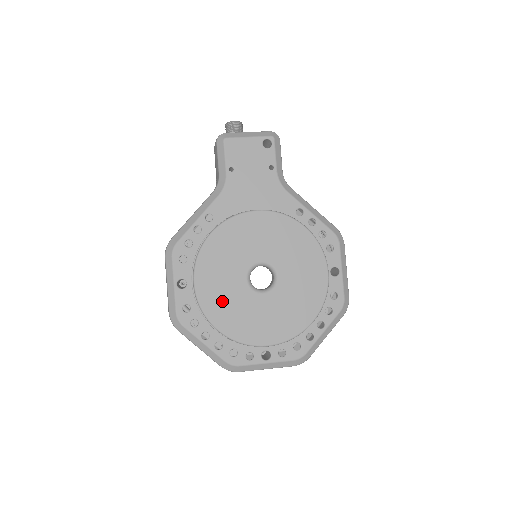
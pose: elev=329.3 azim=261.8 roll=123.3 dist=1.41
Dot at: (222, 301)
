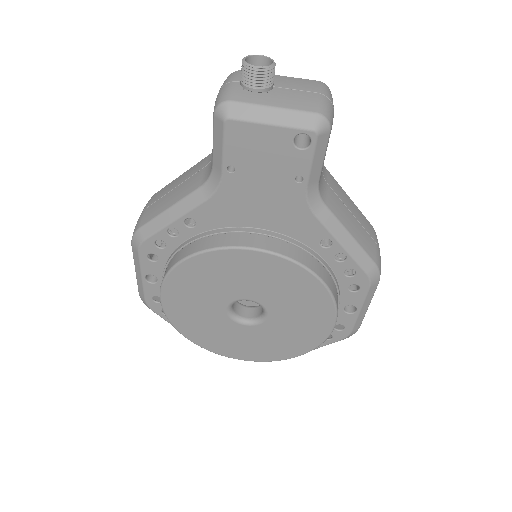
Dot at: (194, 320)
